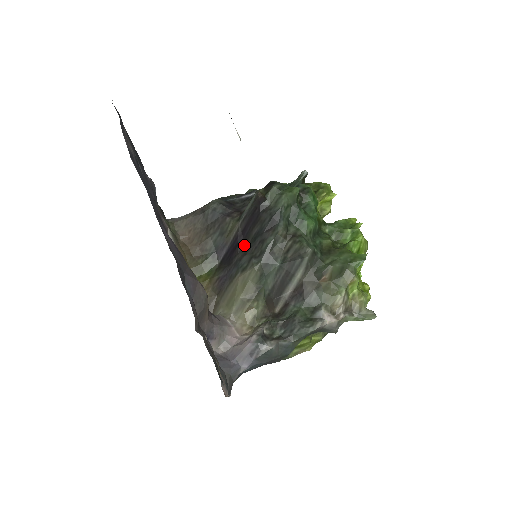
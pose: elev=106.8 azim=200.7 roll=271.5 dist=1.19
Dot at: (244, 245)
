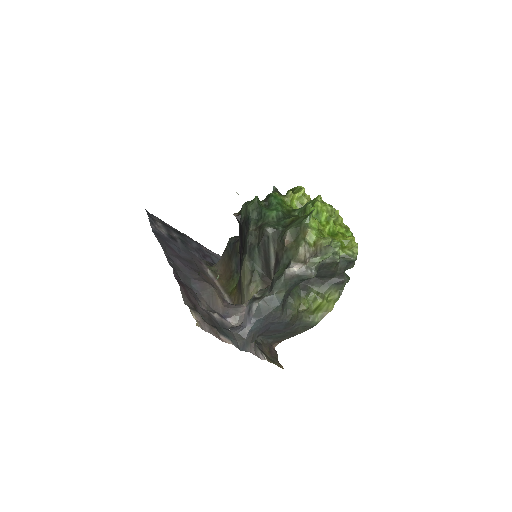
Dot at: occluded
